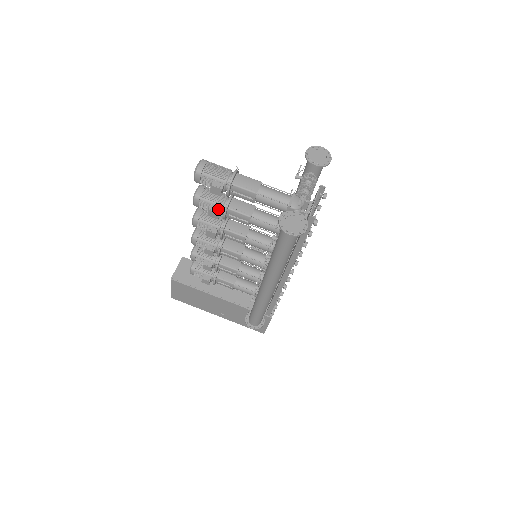
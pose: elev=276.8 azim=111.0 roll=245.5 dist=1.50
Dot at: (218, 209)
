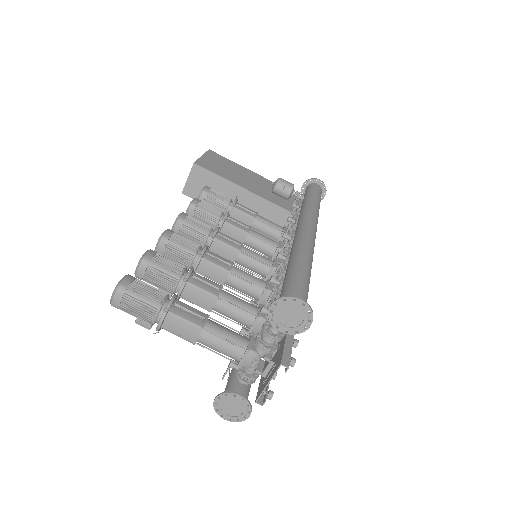
Dot at: (168, 294)
